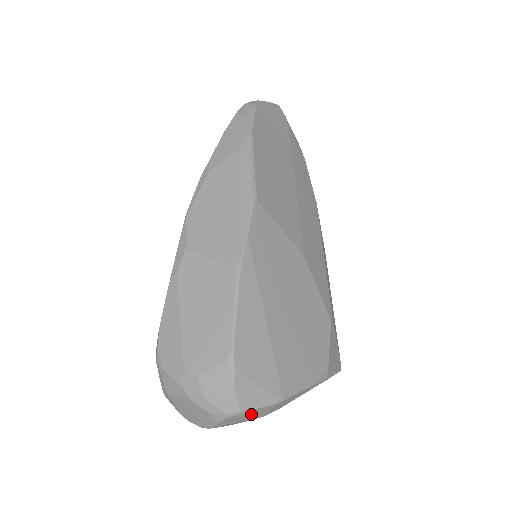
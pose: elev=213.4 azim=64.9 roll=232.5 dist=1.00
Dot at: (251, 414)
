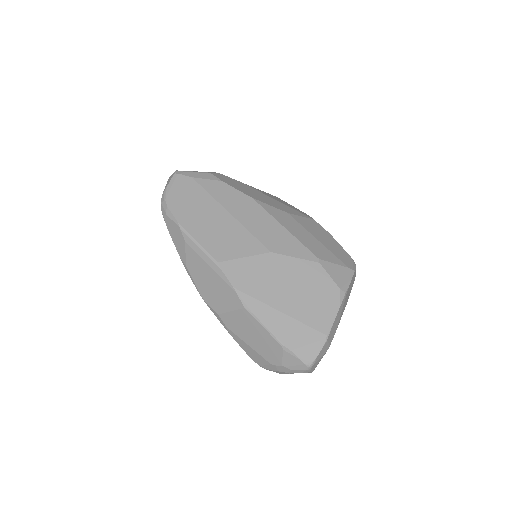
Dot at: (320, 356)
